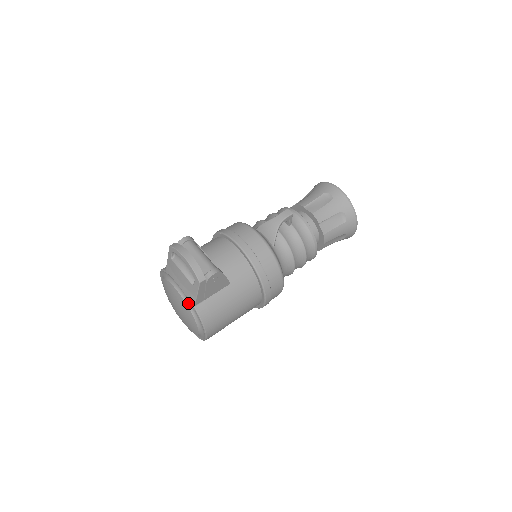
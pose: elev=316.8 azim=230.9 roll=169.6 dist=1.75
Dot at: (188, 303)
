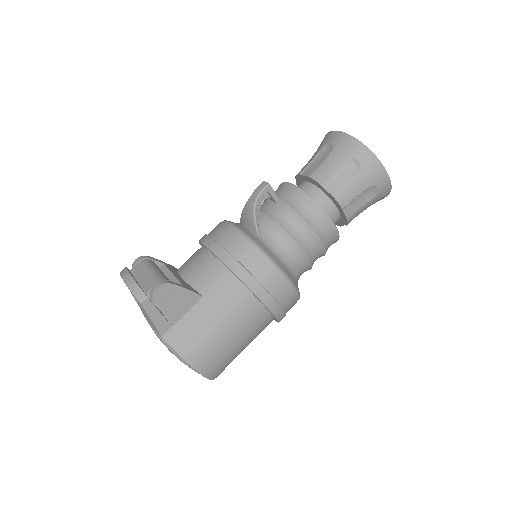
Dot at: occluded
